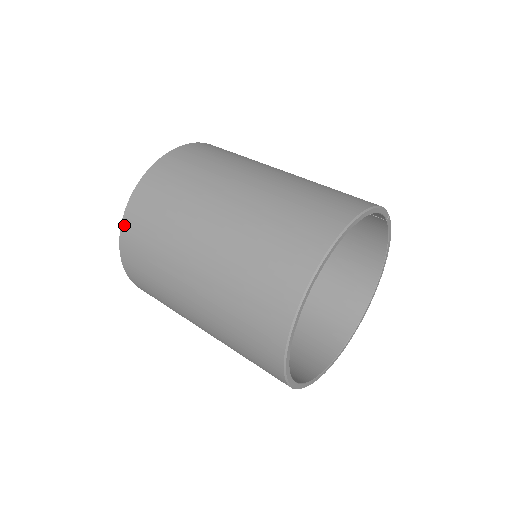
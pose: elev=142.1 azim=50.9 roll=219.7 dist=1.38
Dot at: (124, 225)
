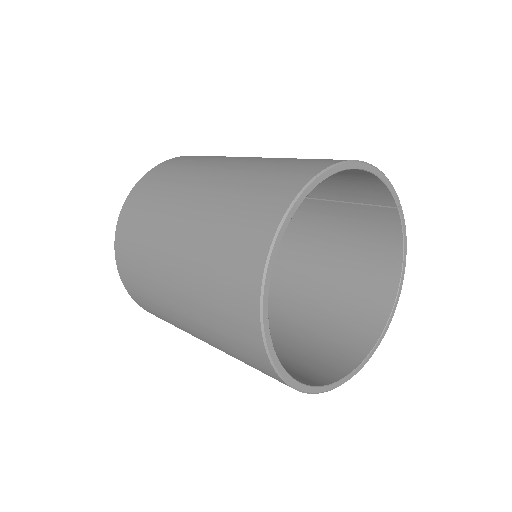
Dot at: (125, 205)
